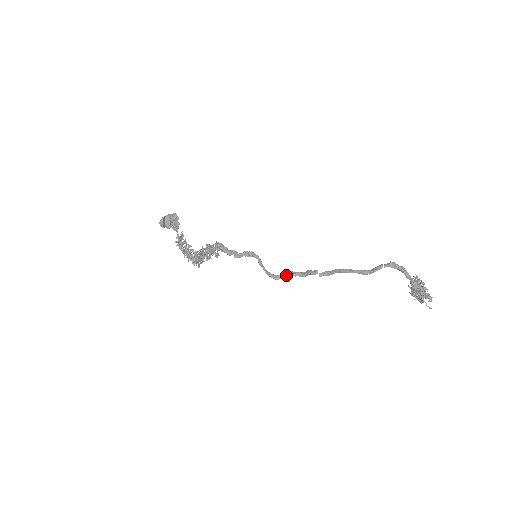
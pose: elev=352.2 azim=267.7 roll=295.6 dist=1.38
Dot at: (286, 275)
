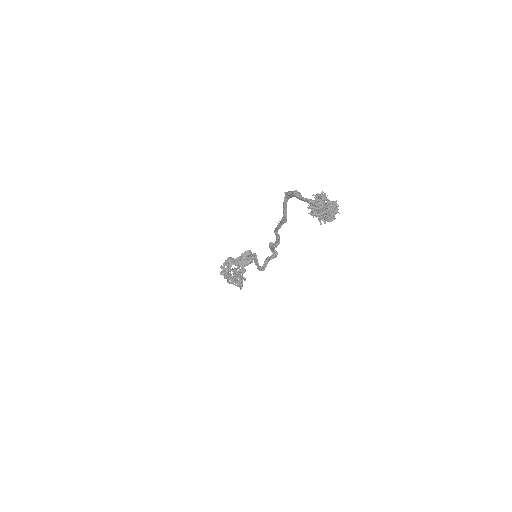
Dot at: (265, 262)
